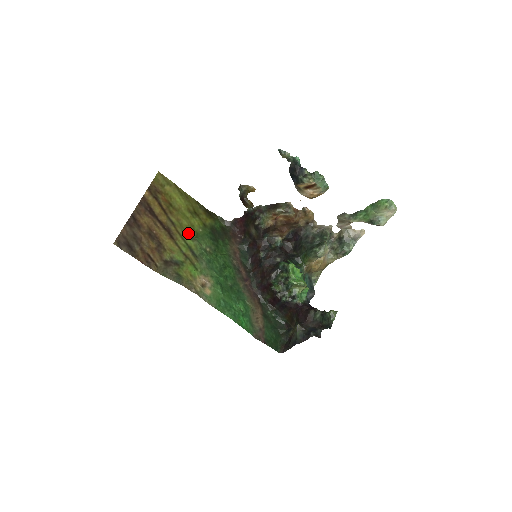
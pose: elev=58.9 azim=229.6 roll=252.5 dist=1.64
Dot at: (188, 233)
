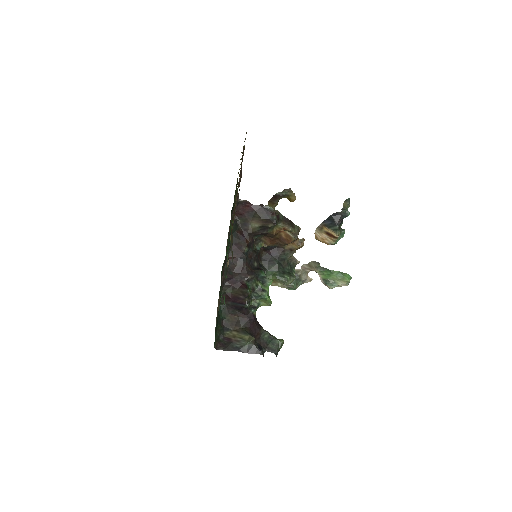
Dot at: occluded
